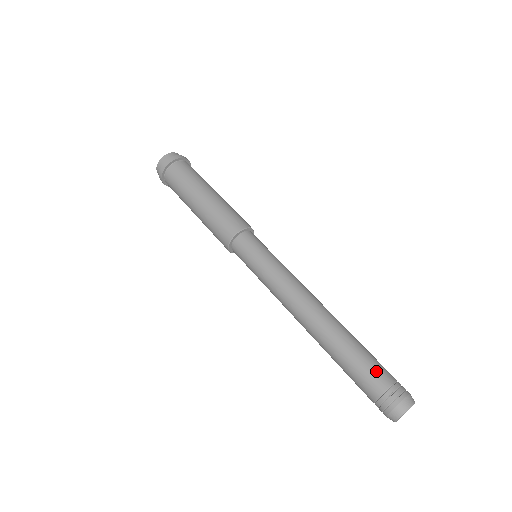
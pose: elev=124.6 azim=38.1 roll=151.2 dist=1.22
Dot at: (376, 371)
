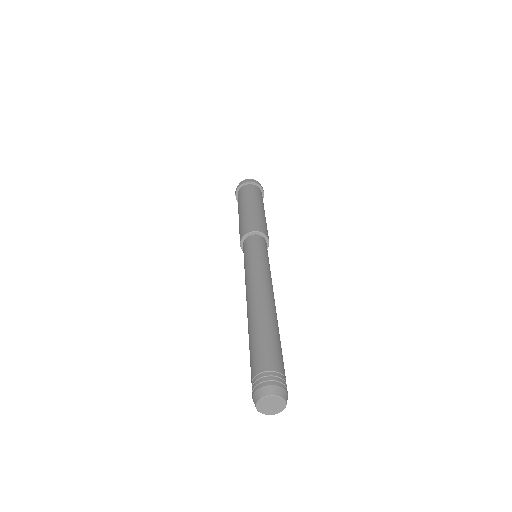
Dot at: (281, 359)
